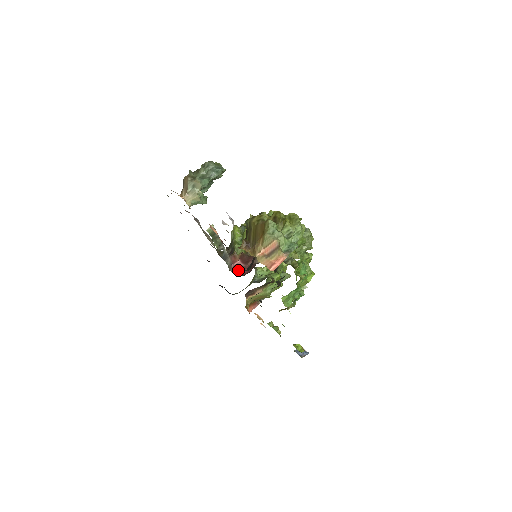
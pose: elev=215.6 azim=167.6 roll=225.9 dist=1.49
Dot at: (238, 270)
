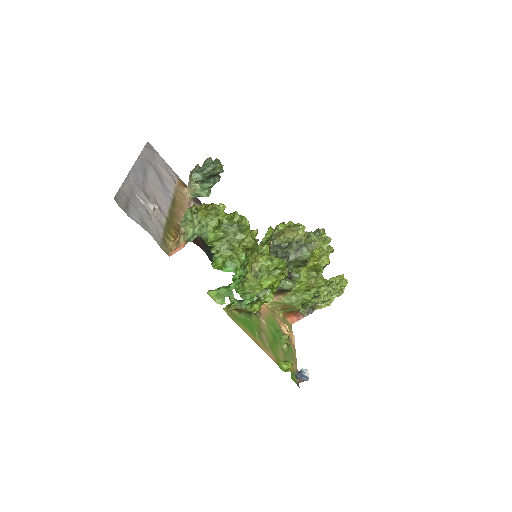
Dot at: occluded
